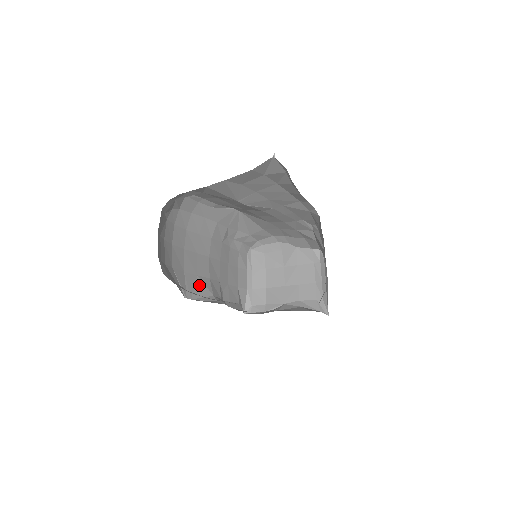
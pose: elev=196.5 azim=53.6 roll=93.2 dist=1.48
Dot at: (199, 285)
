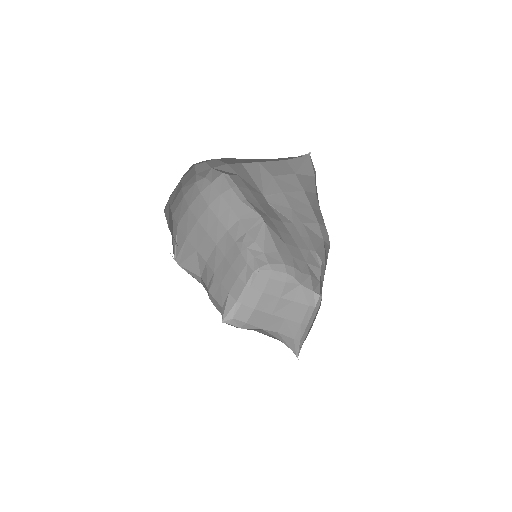
Dot at: (193, 259)
